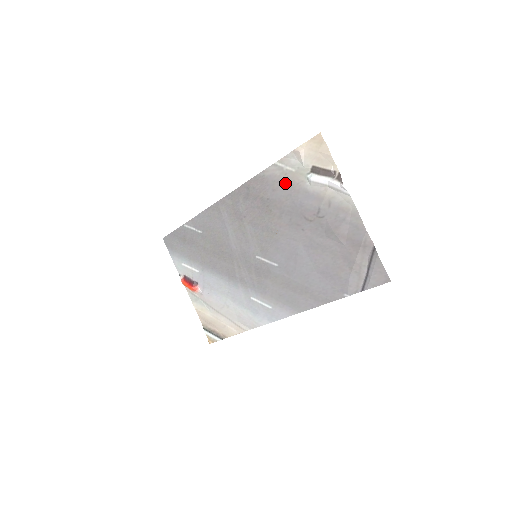
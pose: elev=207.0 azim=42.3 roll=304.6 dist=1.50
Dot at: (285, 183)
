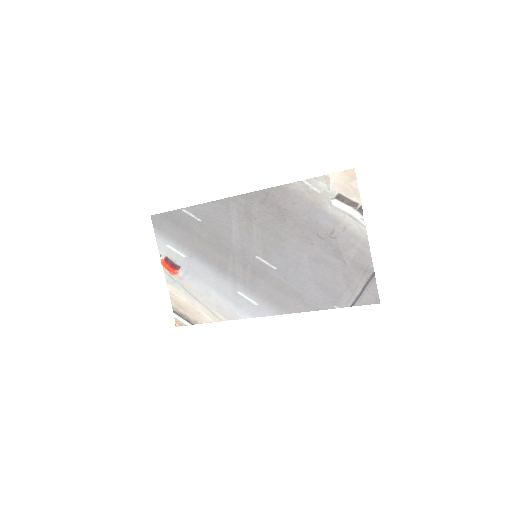
Dot at: (307, 200)
